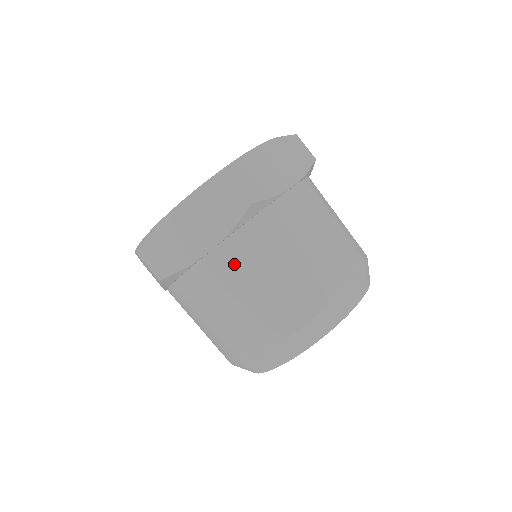
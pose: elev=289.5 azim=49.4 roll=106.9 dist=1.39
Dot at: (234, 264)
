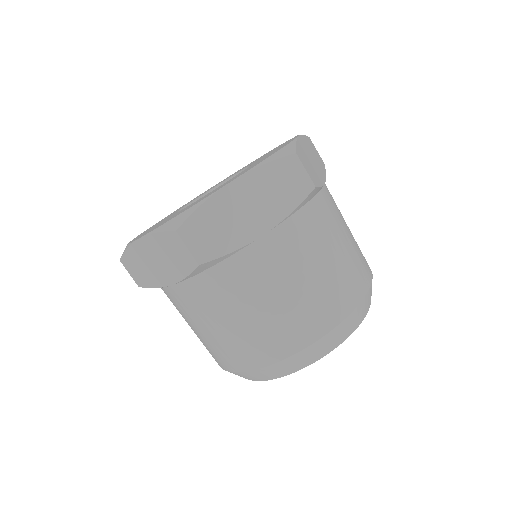
Dot at: (287, 250)
